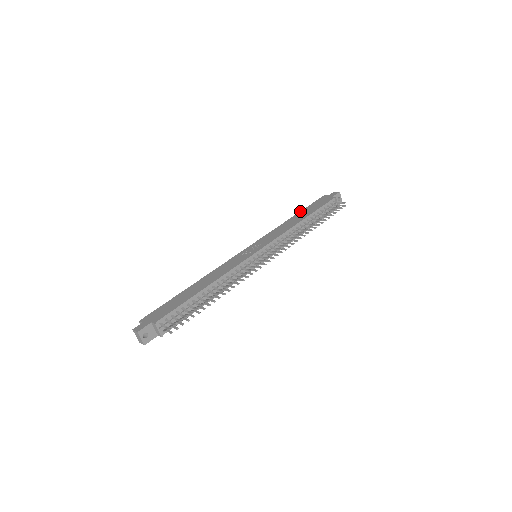
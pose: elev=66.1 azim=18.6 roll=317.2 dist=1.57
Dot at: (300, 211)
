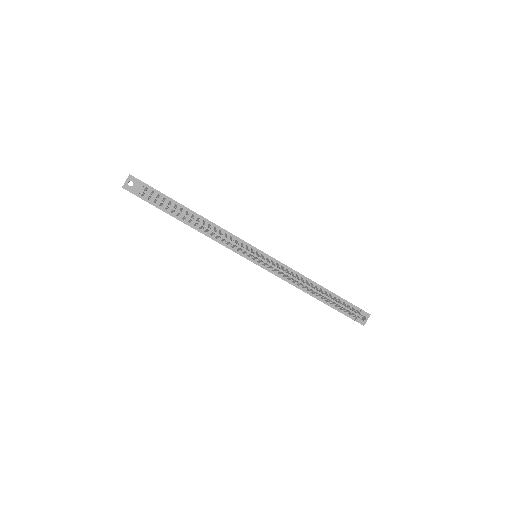
Dot at: occluded
